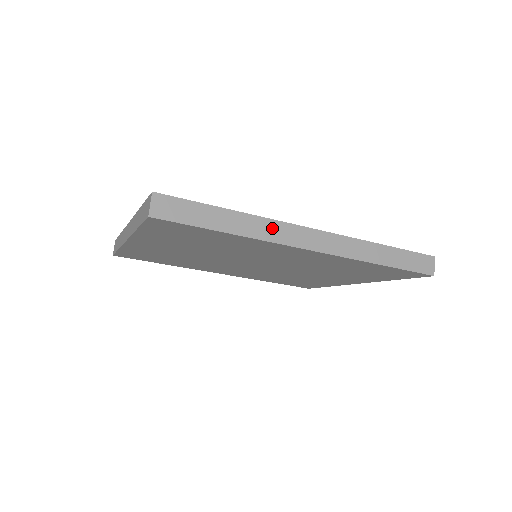
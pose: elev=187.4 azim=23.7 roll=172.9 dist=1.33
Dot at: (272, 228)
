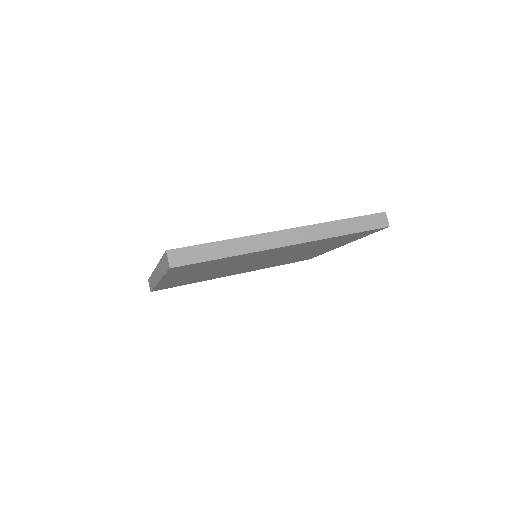
Dot at: (256, 241)
